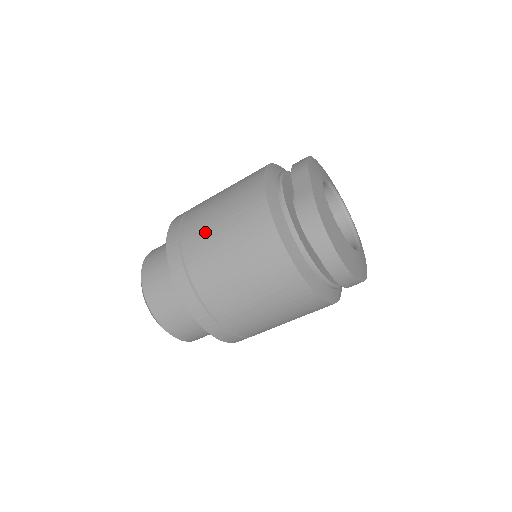
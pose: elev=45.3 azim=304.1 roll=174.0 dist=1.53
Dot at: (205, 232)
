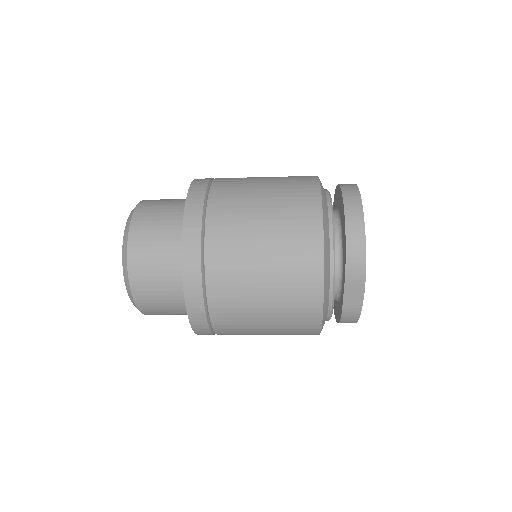
Dot at: (244, 323)
